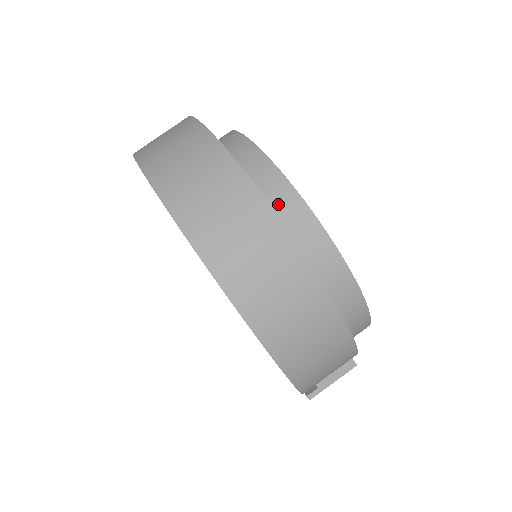
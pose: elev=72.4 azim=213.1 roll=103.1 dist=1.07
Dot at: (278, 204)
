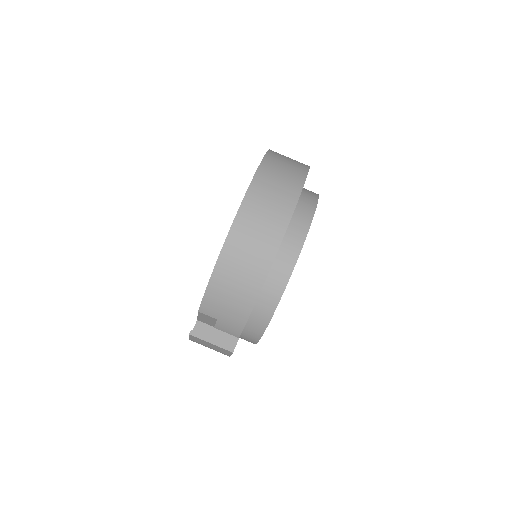
Dot at: (304, 202)
